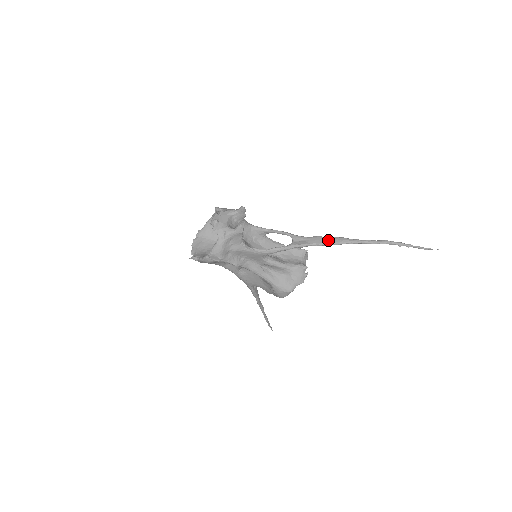
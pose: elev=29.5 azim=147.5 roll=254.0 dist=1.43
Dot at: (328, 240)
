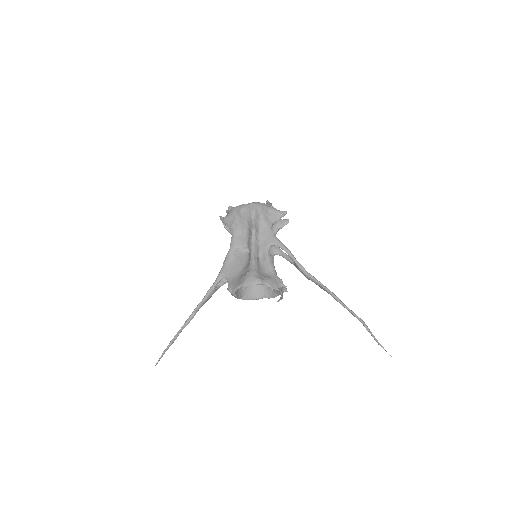
Dot at: (318, 281)
